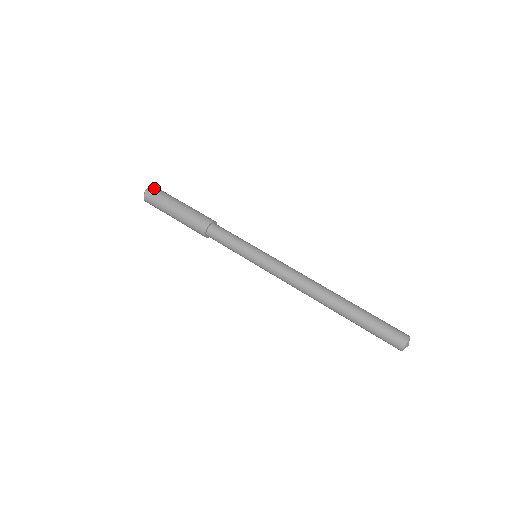
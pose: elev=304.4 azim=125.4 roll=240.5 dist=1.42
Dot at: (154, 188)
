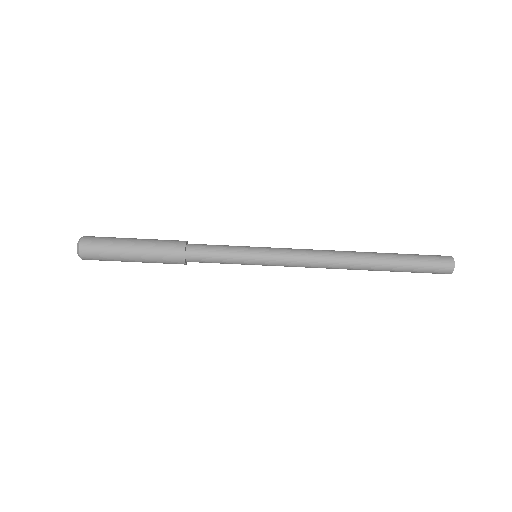
Dot at: (87, 238)
